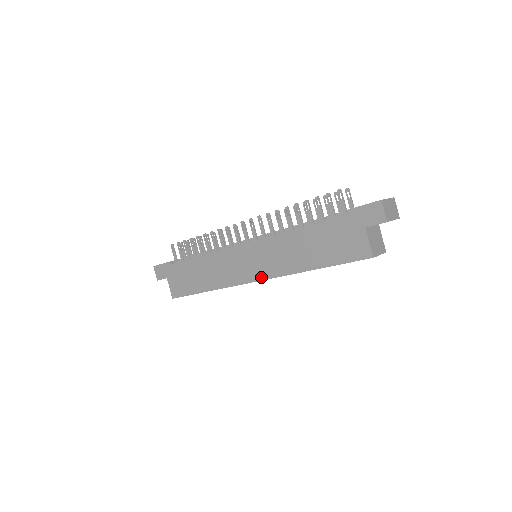
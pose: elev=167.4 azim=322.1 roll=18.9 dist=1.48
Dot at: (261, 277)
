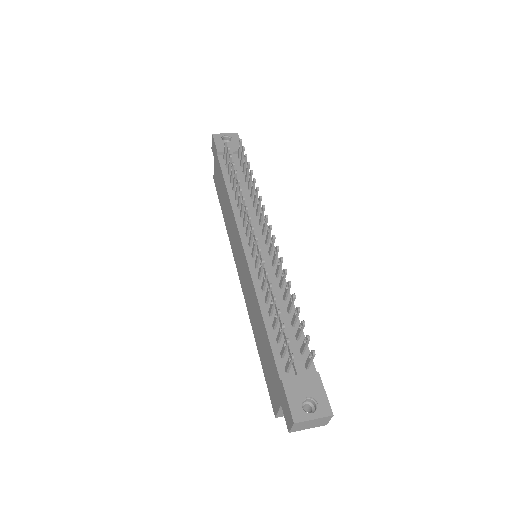
Dot at: (241, 282)
